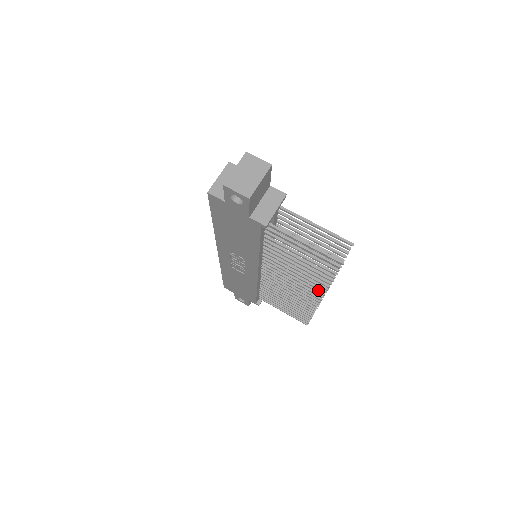
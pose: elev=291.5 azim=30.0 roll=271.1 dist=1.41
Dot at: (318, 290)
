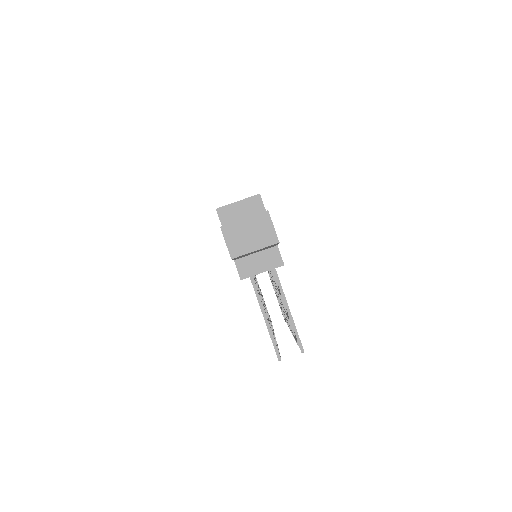
Dot at: occluded
